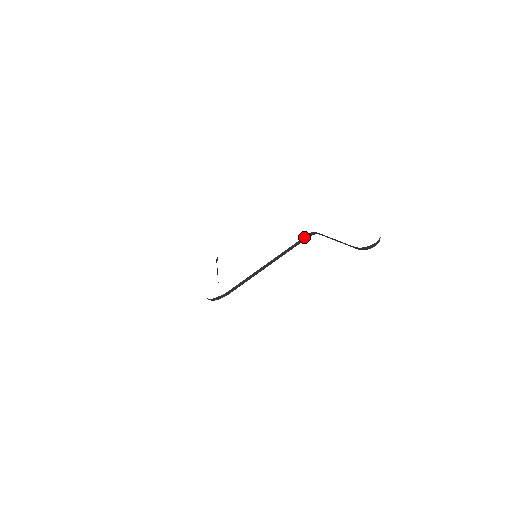
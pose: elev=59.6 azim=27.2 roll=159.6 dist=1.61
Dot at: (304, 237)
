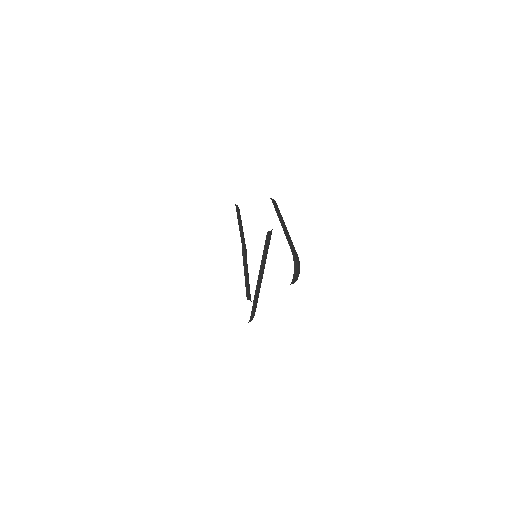
Dot at: (266, 239)
